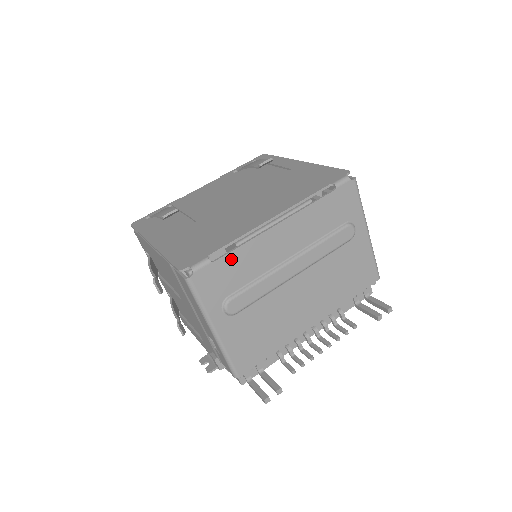
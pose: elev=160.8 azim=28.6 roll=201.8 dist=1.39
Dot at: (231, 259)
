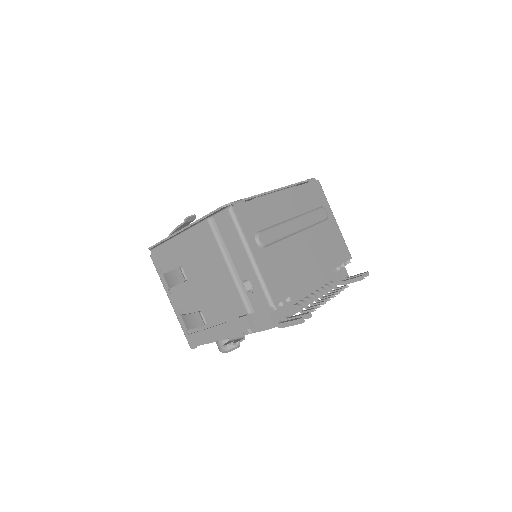
Dot at: (256, 204)
